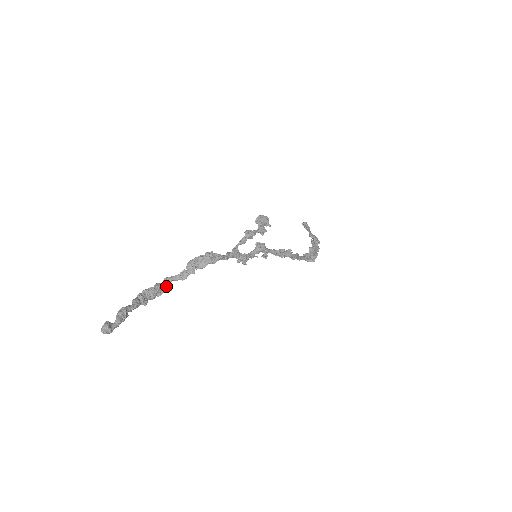
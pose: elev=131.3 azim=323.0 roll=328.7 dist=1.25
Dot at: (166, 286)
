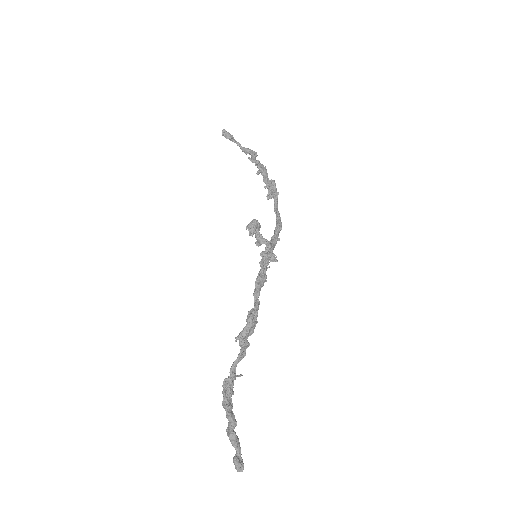
Dot at: occluded
